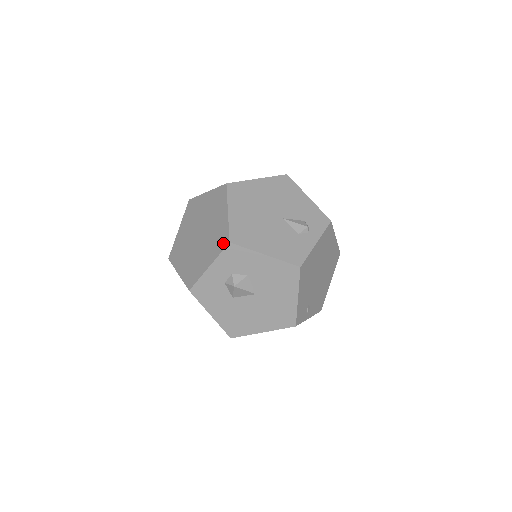
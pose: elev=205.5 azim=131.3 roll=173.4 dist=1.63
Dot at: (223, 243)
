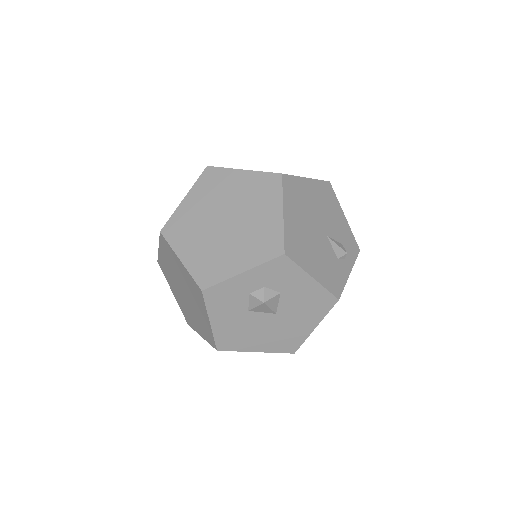
Dot at: (273, 250)
